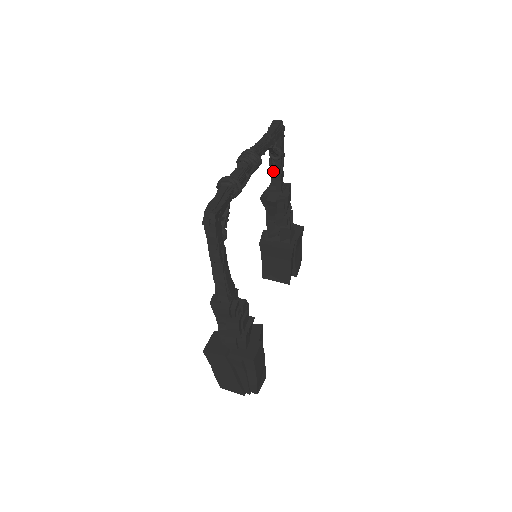
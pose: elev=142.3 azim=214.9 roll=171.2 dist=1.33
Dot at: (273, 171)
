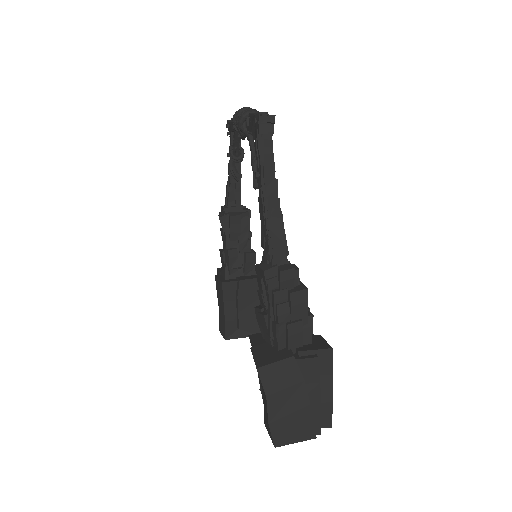
Dot at: (234, 177)
